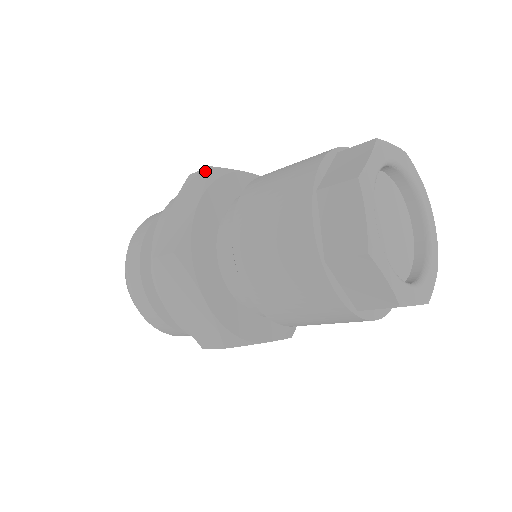
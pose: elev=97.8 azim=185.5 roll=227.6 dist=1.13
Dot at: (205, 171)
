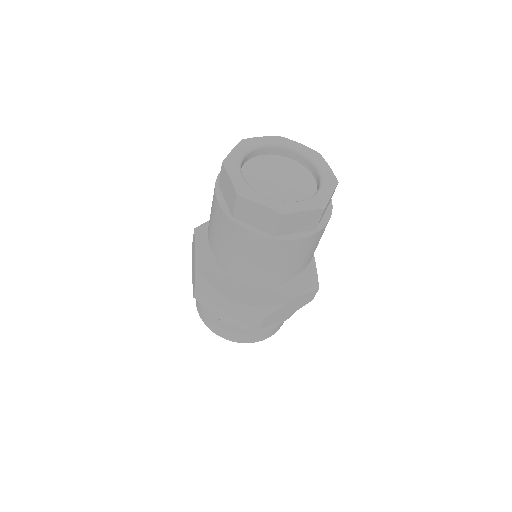
Dot at: occluded
